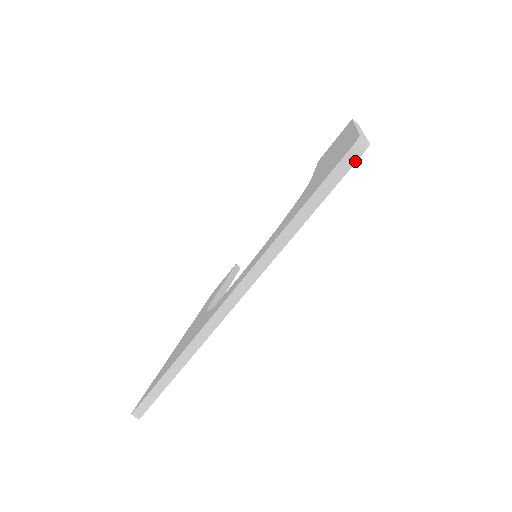
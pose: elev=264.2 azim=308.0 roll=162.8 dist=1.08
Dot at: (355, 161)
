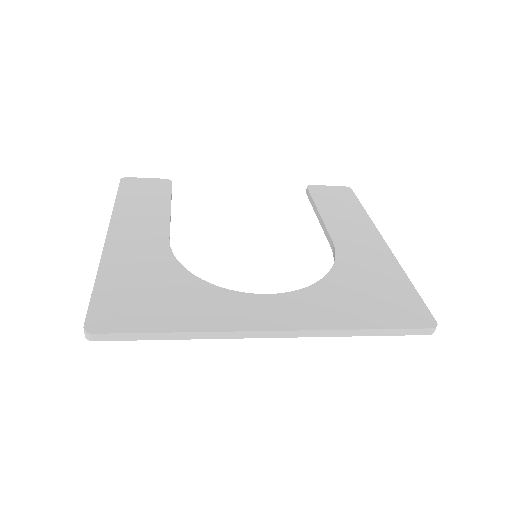
Dot at: (424, 334)
